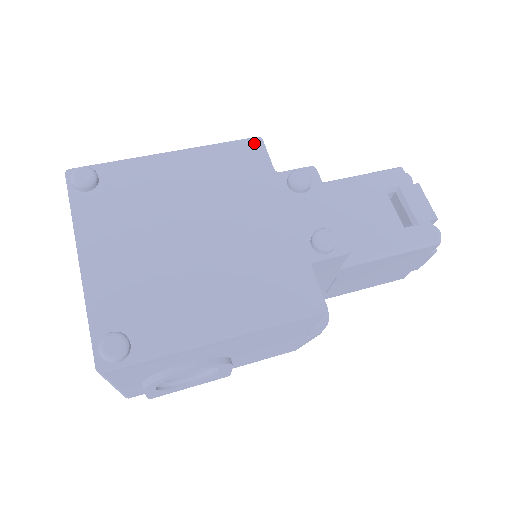
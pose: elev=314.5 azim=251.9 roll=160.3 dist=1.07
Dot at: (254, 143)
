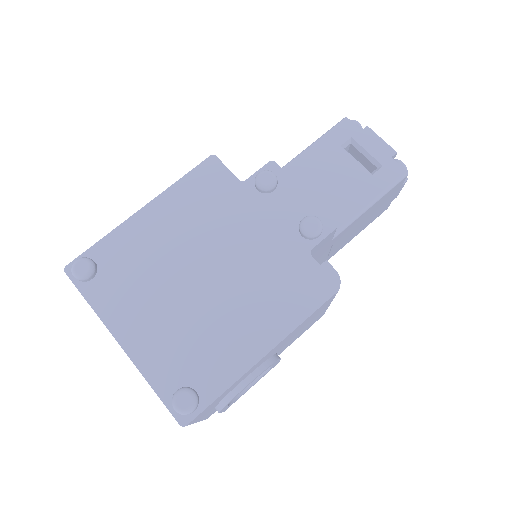
Dot at: (210, 163)
